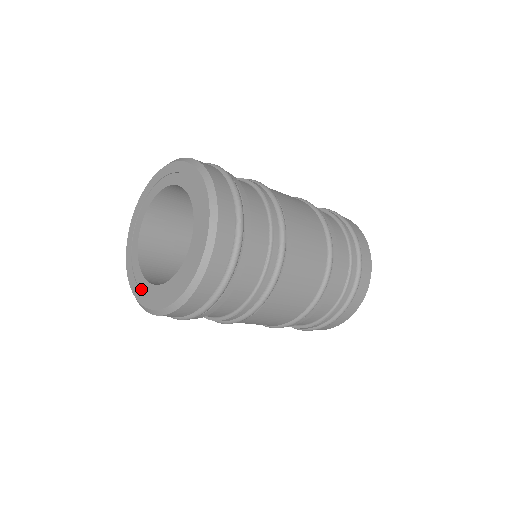
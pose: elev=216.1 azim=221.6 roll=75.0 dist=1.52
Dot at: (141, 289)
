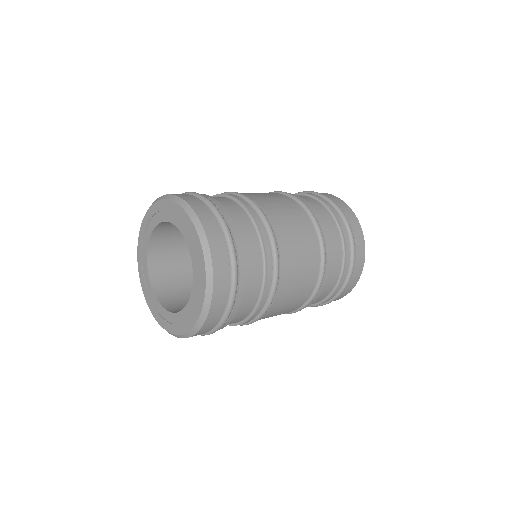
Dot at: (164, 318)
